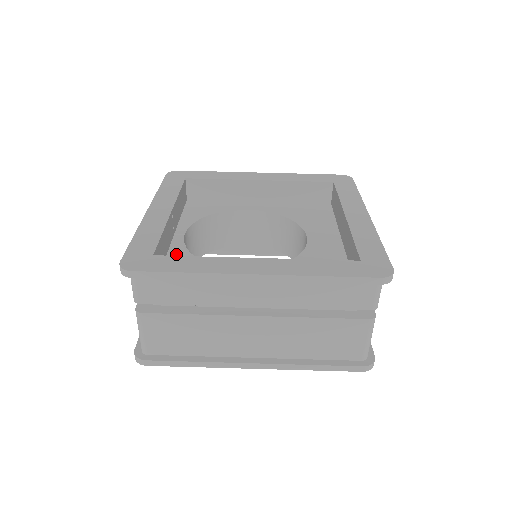
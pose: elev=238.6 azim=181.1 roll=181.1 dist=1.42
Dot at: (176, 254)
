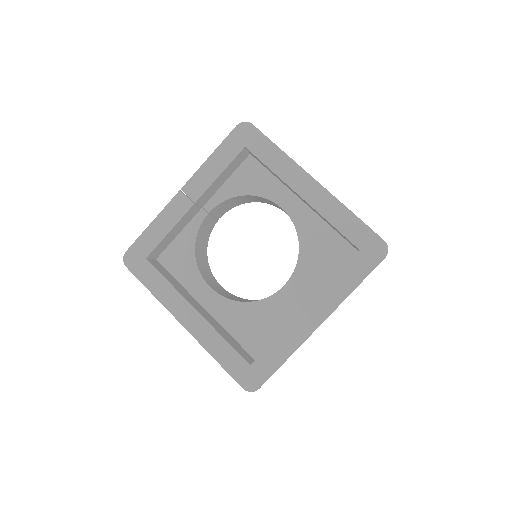
Dot at: (186, 236)
